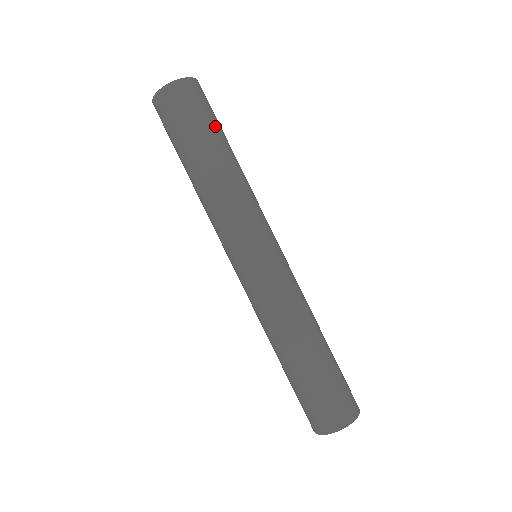
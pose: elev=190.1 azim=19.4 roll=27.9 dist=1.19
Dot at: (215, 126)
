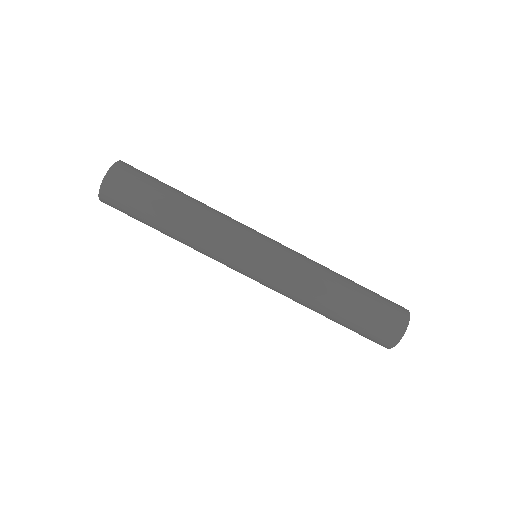
Dot at: (150, 198)
